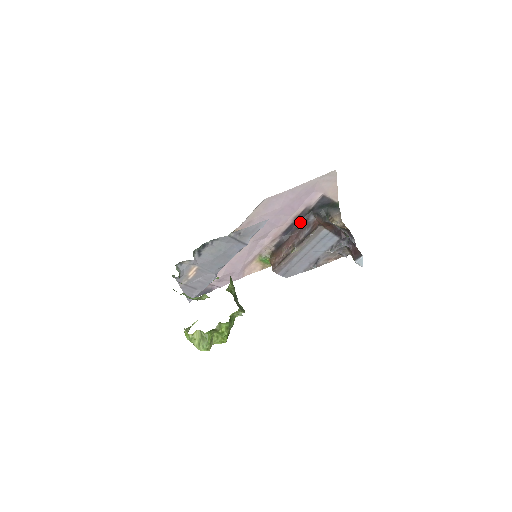
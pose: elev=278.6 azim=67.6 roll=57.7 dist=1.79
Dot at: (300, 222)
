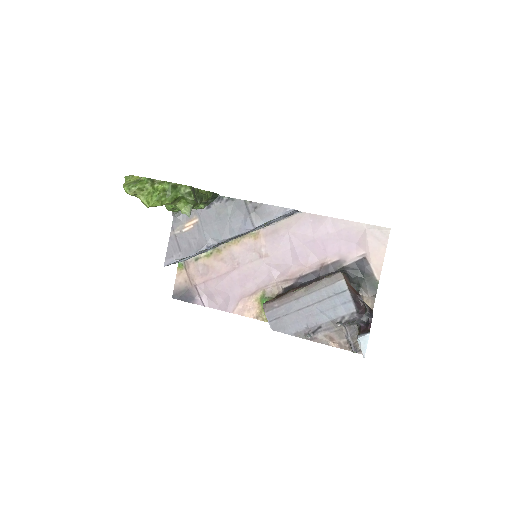
Dot at: (325, 275)
